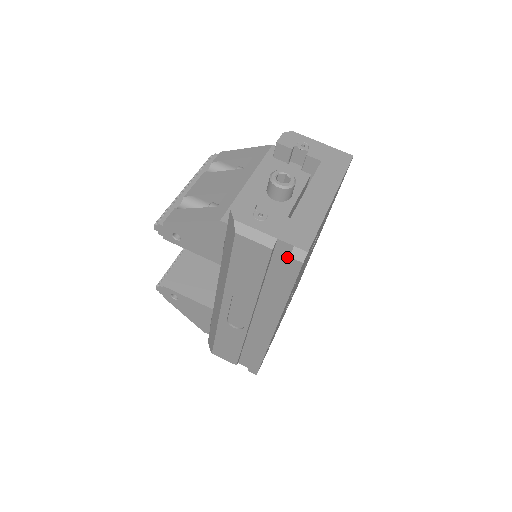
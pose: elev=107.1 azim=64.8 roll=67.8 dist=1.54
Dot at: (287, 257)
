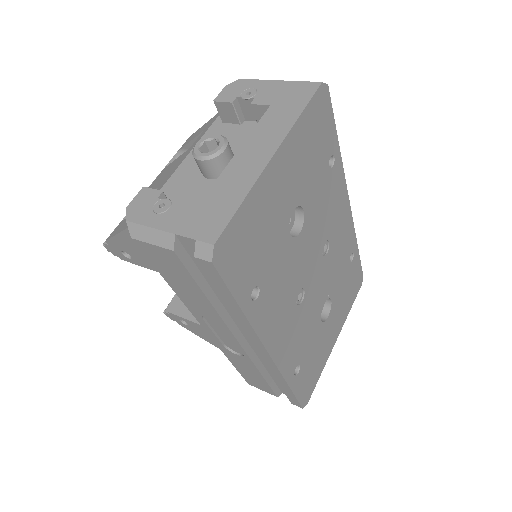
Dot at: occluded
